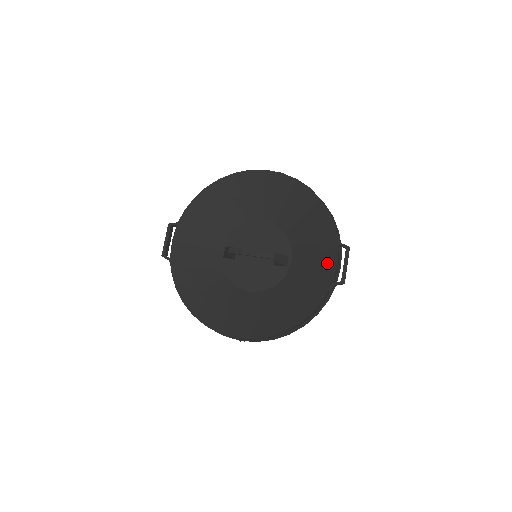
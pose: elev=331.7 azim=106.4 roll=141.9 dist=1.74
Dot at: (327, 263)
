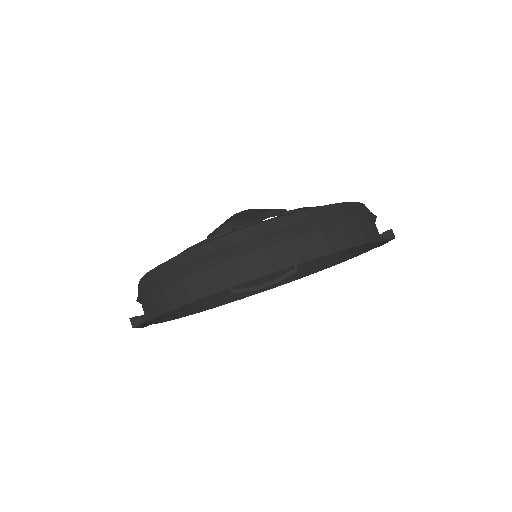
Dot at: (361, 246)
